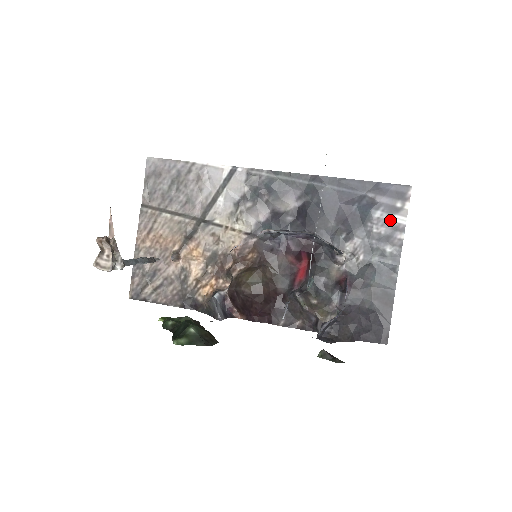
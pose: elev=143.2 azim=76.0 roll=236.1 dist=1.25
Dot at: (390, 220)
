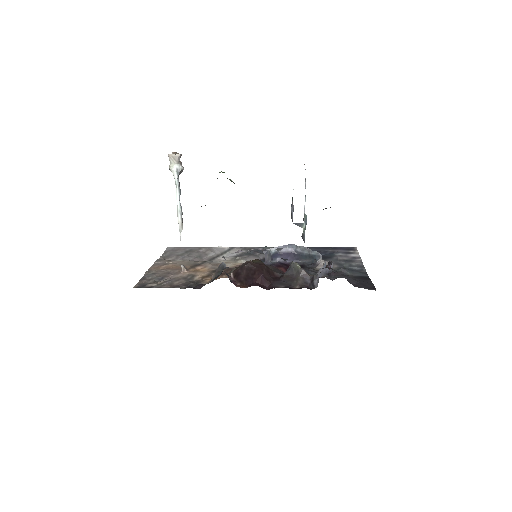
Dot at: (349, 256)
